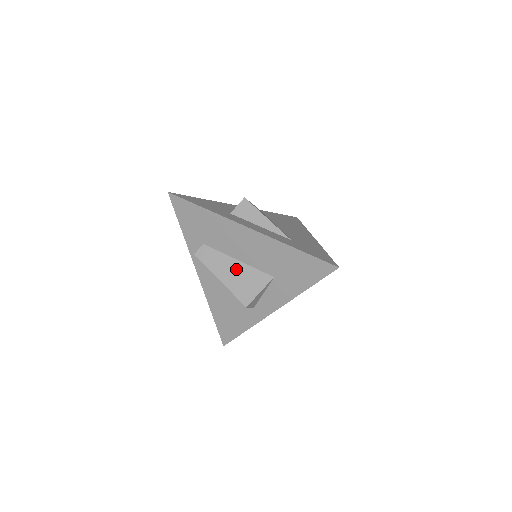
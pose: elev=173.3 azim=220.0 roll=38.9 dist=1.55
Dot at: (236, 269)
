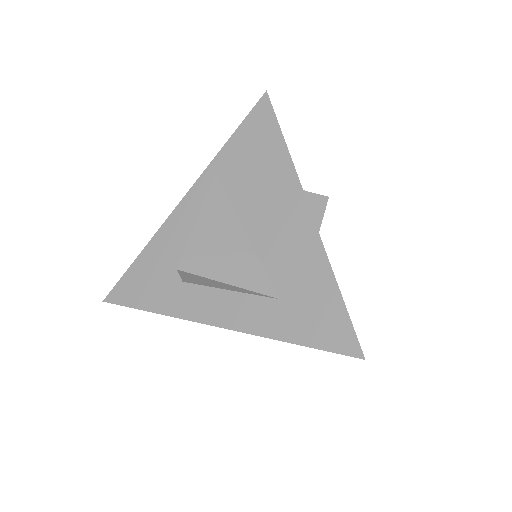
Dot at: occluded
